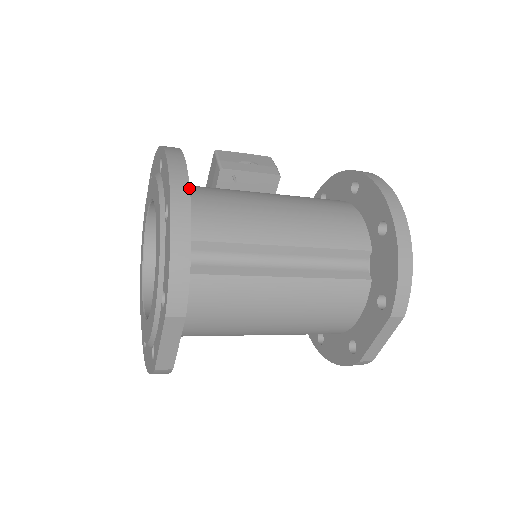
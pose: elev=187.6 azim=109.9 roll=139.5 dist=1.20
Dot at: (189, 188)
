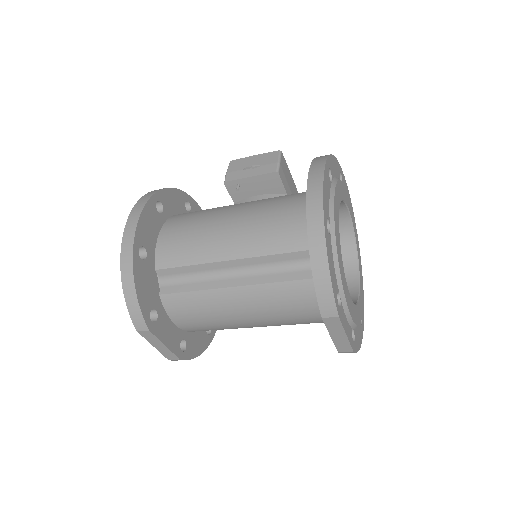
Dot at: (134, 237)
